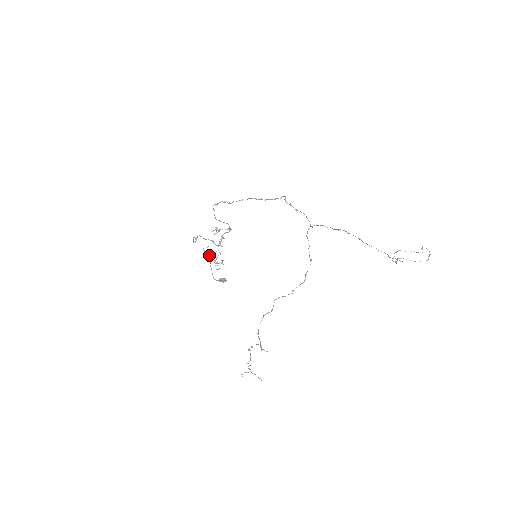
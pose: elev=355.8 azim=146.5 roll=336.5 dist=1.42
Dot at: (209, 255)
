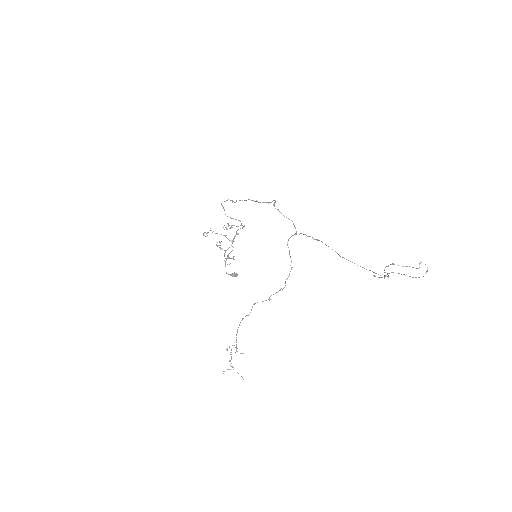
Dot at: occluded
